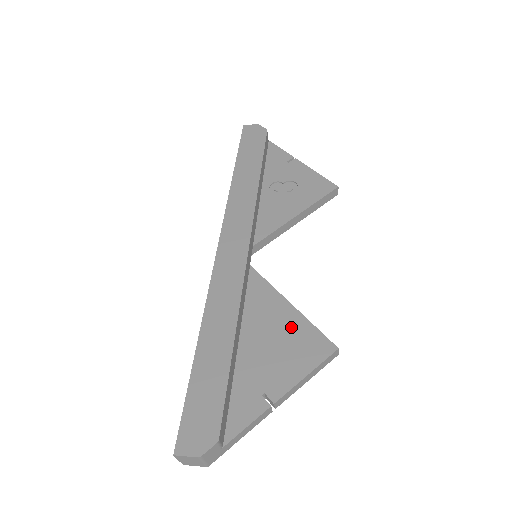
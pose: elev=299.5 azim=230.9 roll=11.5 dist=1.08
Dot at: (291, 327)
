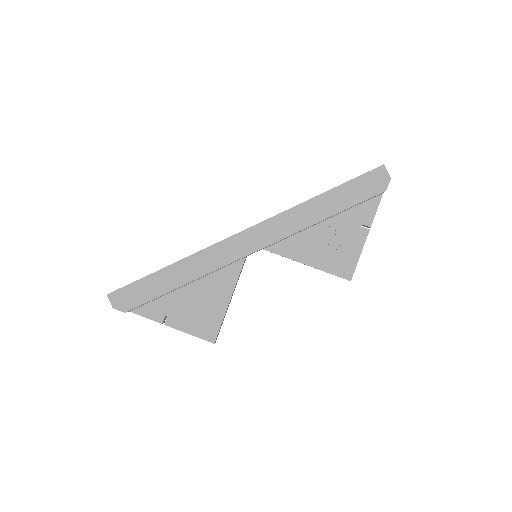
Dot at: (214, 309)
